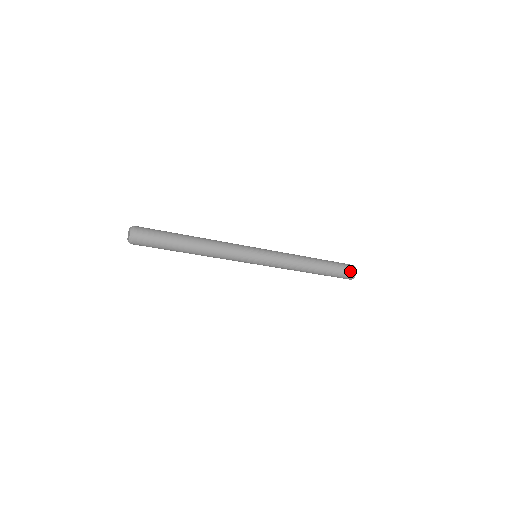
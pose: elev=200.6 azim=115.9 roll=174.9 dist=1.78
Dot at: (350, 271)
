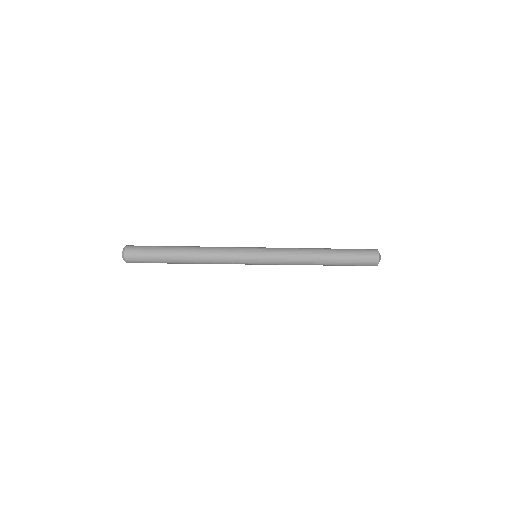
Dot at: (371, 254)
